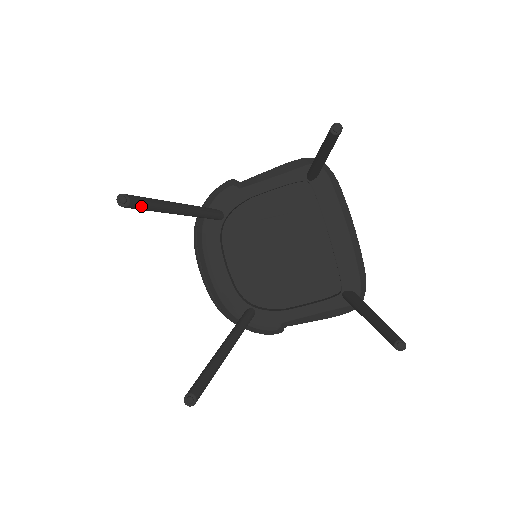
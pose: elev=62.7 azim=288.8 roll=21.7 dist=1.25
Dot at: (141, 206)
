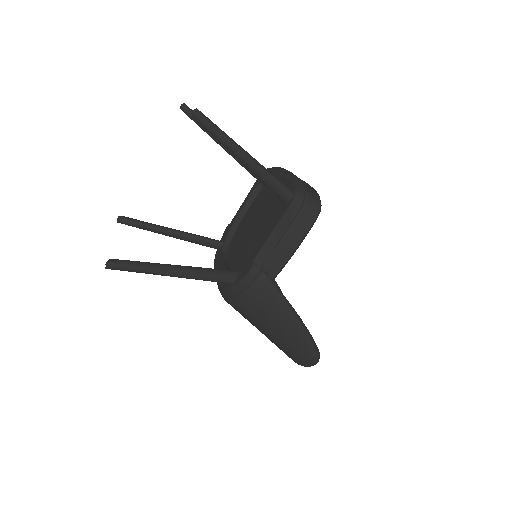
Dot at: (130, 220)
